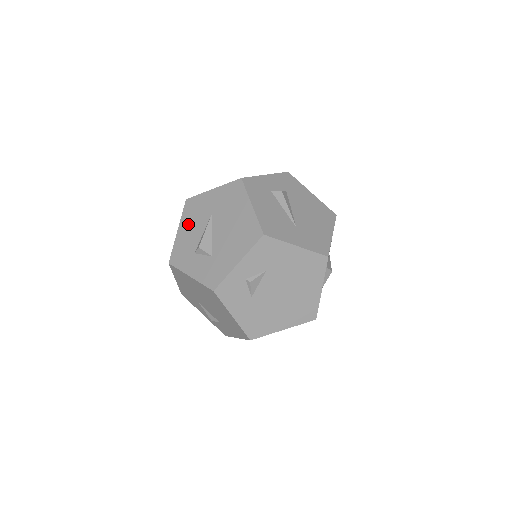
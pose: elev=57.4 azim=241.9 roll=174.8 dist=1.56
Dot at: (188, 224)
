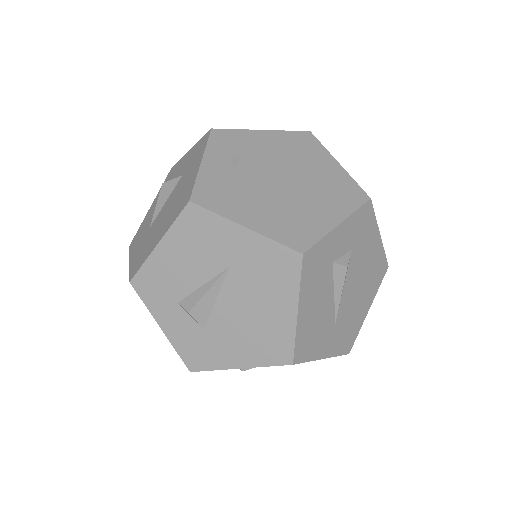
Dot at: (180, 250)
